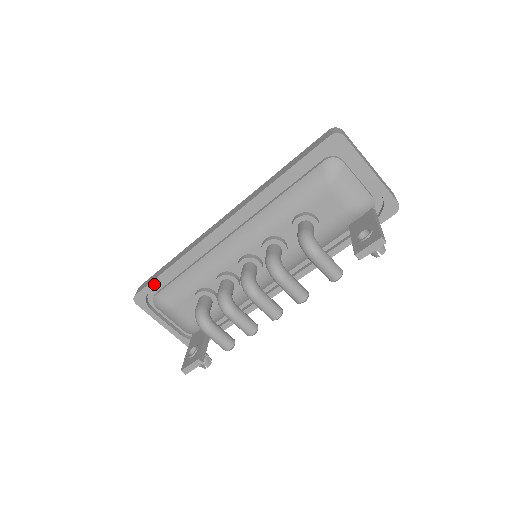
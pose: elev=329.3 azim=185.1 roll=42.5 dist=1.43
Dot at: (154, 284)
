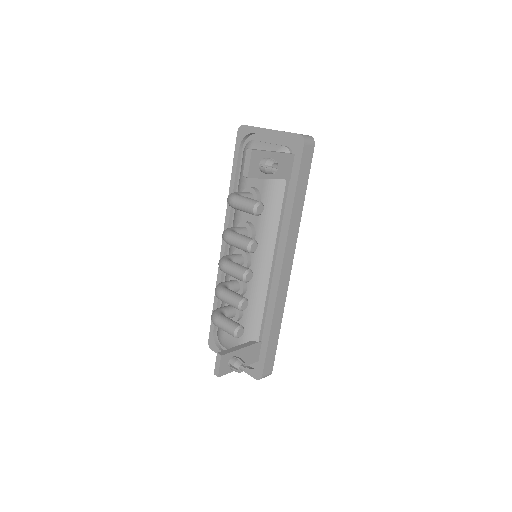
Dot at: occluded
